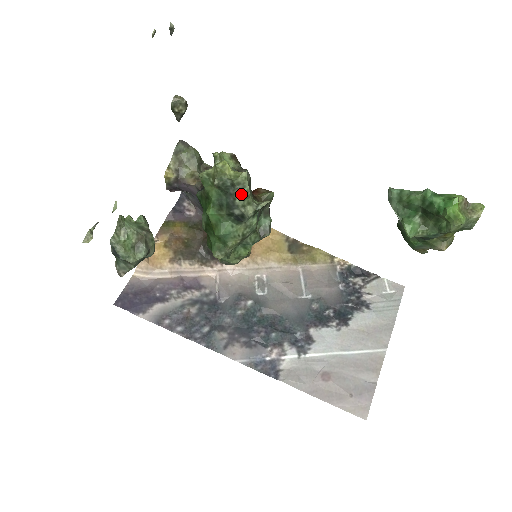
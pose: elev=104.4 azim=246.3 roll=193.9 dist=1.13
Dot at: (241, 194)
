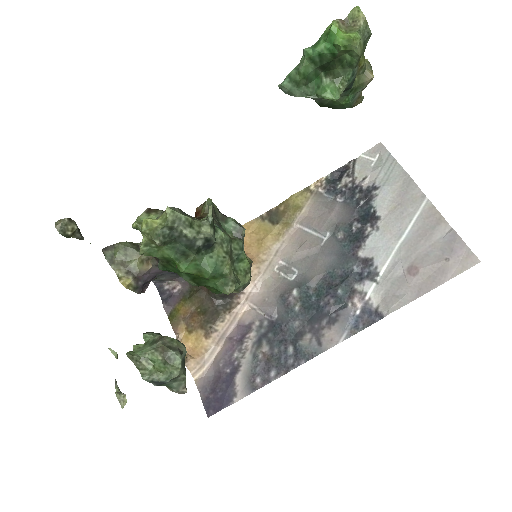
Dot at: (185, 227)
